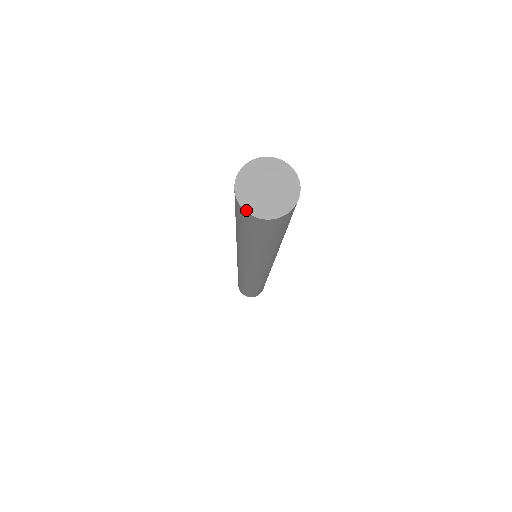
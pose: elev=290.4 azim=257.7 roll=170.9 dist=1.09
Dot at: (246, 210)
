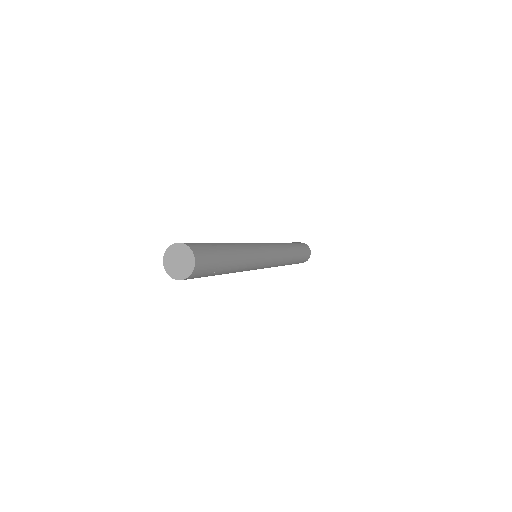
Dot at: (164, 262)
